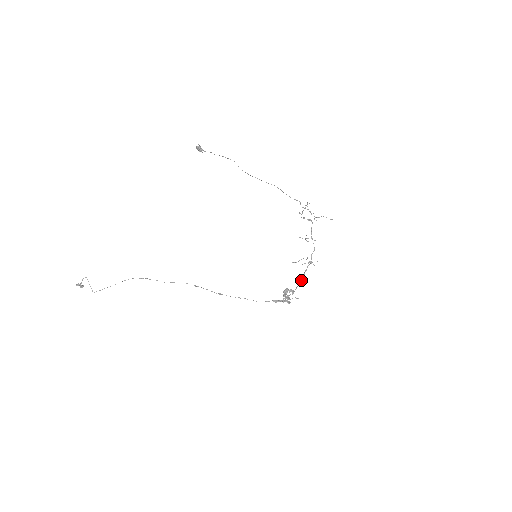
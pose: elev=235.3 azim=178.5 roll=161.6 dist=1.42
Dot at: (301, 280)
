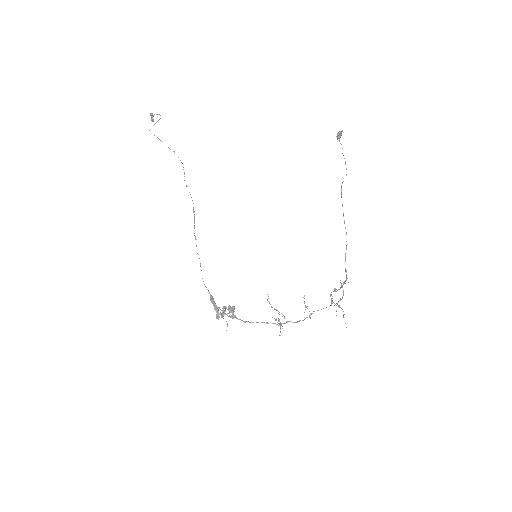
Dot at: (253, 322)
